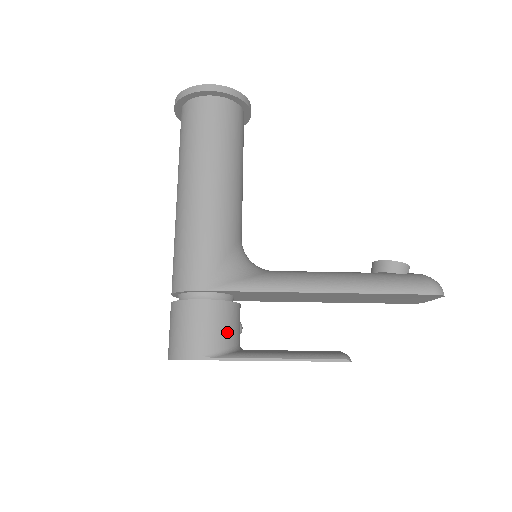
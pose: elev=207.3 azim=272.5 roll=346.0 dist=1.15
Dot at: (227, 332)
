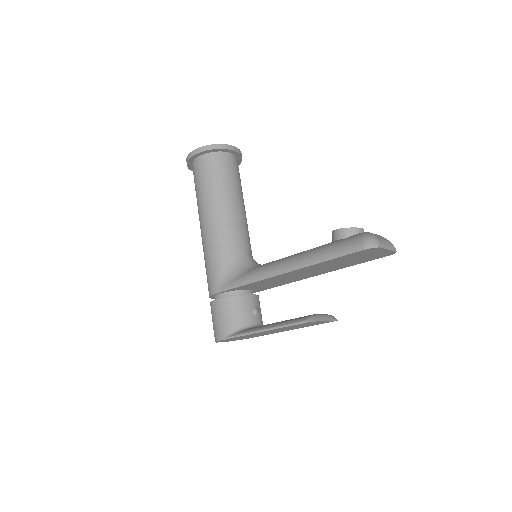
Dot at: (237, 317)
